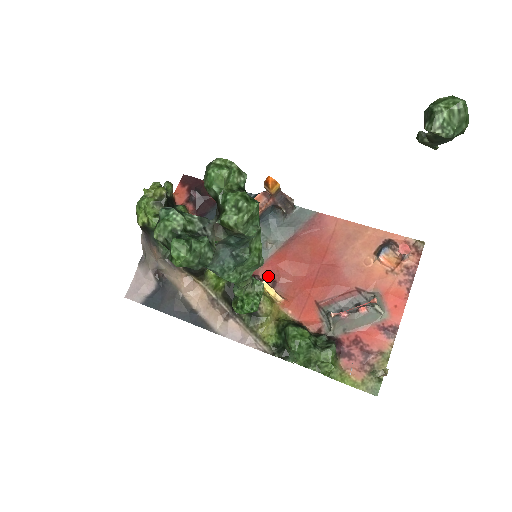
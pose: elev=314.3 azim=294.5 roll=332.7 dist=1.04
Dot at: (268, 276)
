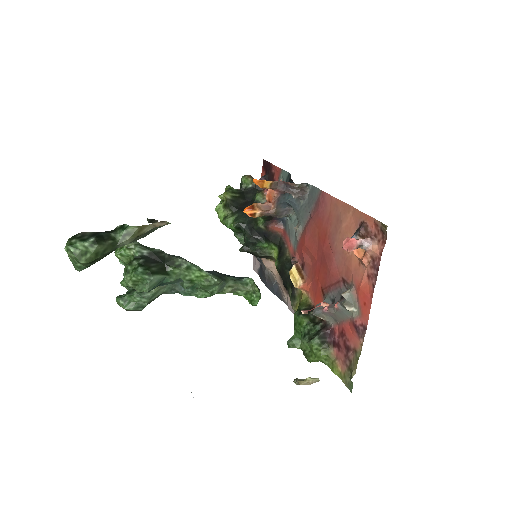
Dot at: (300, 258)
